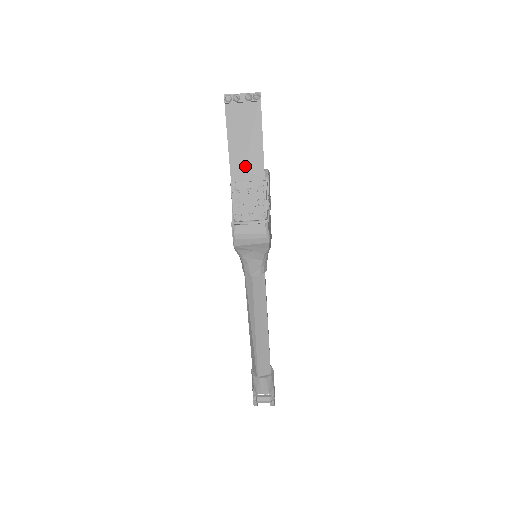
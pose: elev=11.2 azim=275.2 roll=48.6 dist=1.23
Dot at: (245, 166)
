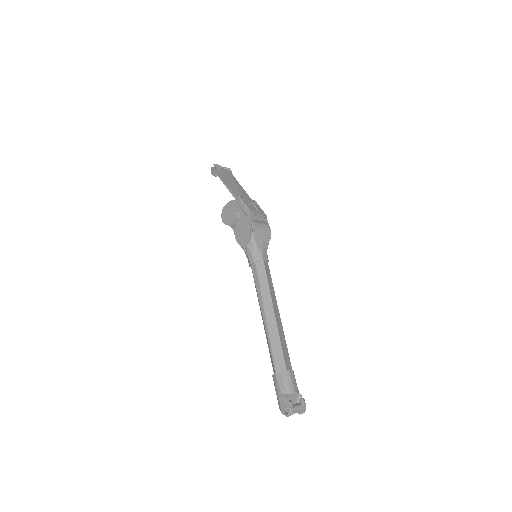
Dot at: (240, 193)
